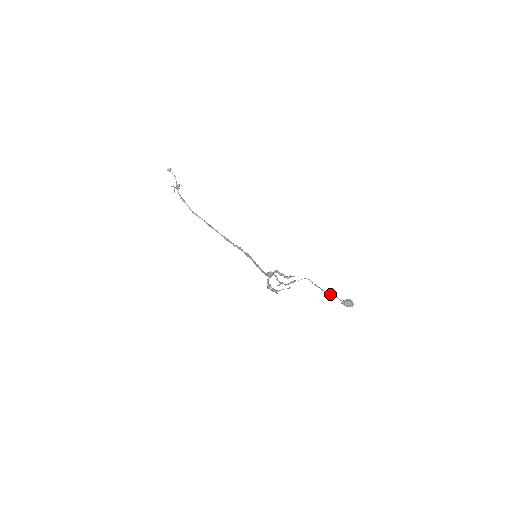
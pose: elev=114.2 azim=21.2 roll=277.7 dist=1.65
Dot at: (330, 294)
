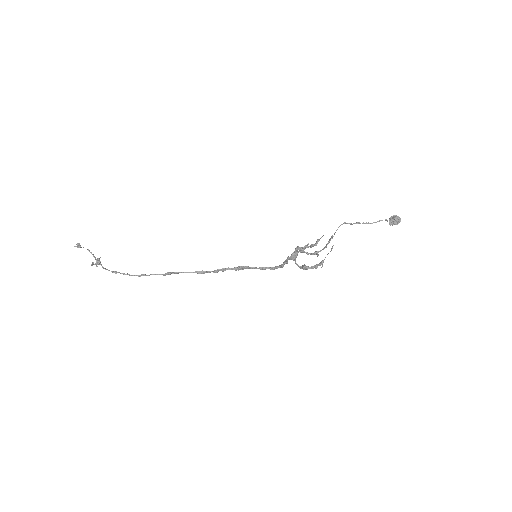
Dot at: (376, 222)
